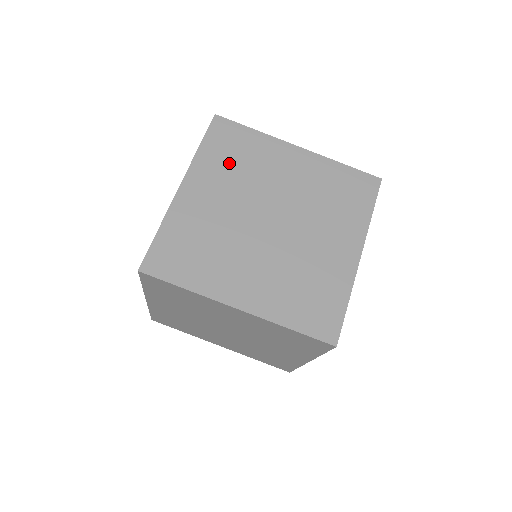
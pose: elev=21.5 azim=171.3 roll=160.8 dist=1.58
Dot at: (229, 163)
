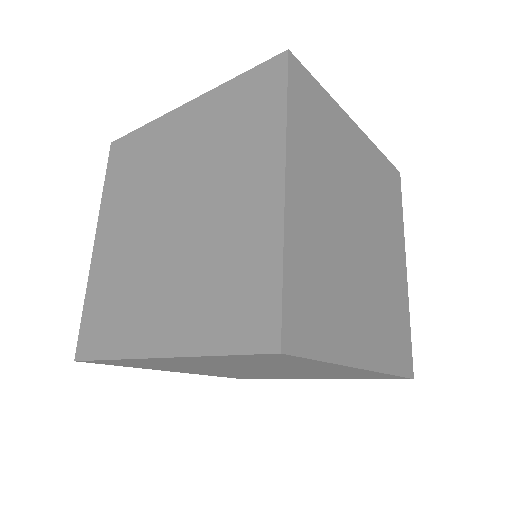
Dot at: (317, 144)
